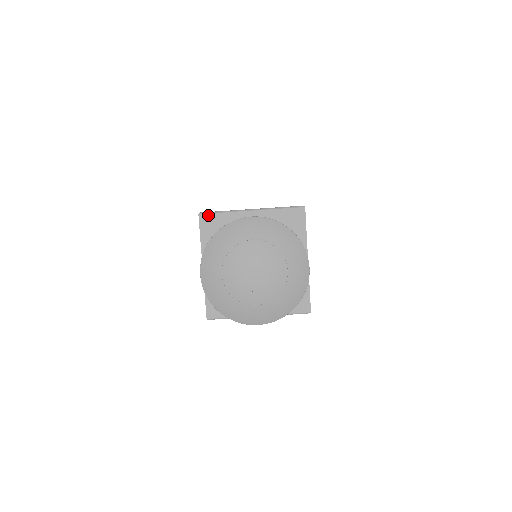
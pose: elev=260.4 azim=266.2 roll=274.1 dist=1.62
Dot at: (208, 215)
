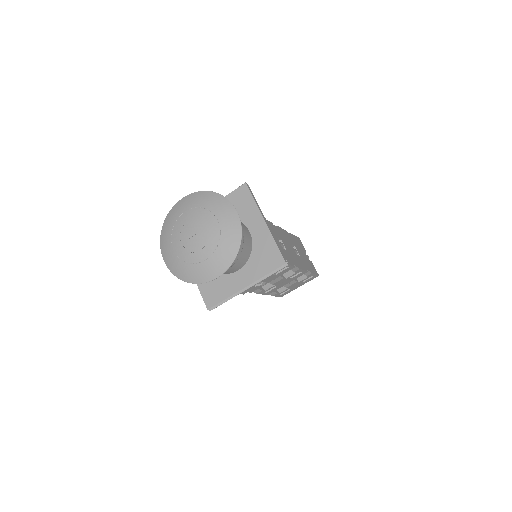
Dot at: occluded
